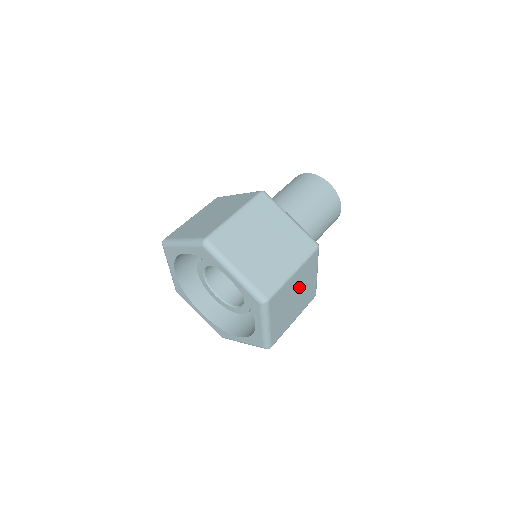
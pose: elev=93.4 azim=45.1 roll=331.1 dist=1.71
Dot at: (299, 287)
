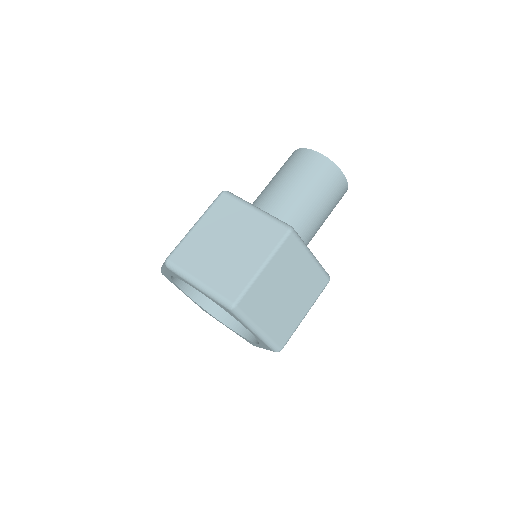
Dot at: (286, 279)
